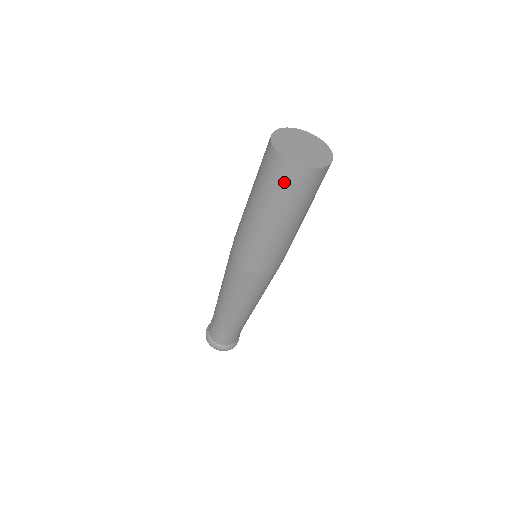
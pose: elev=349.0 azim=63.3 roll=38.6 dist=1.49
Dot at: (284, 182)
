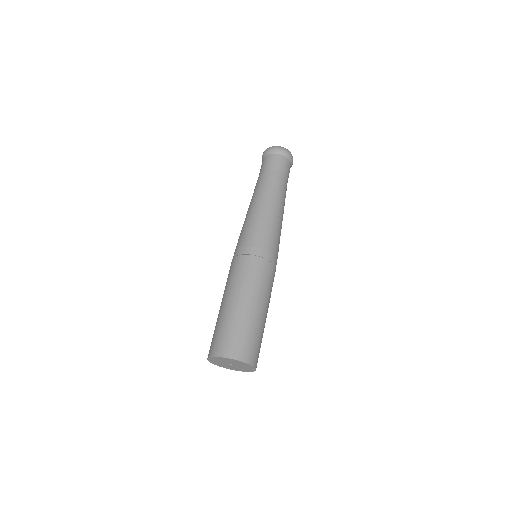
Dot at: occluded
